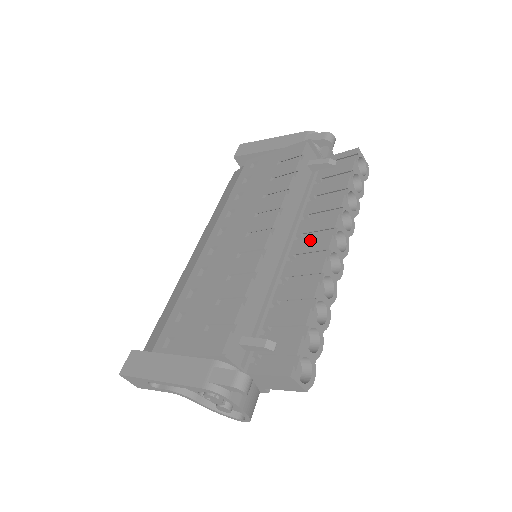
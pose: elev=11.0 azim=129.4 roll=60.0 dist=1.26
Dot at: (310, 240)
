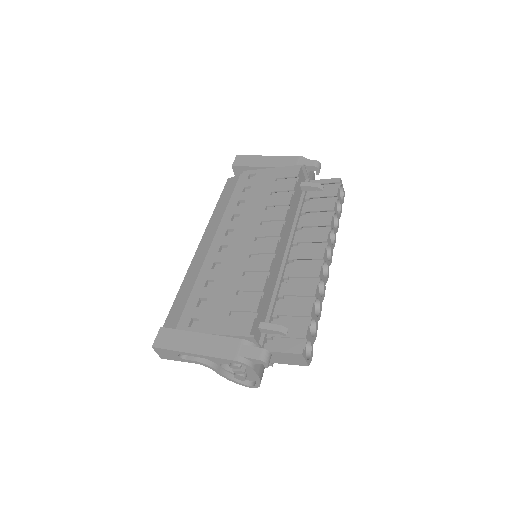
Dot at: (306, 249)
